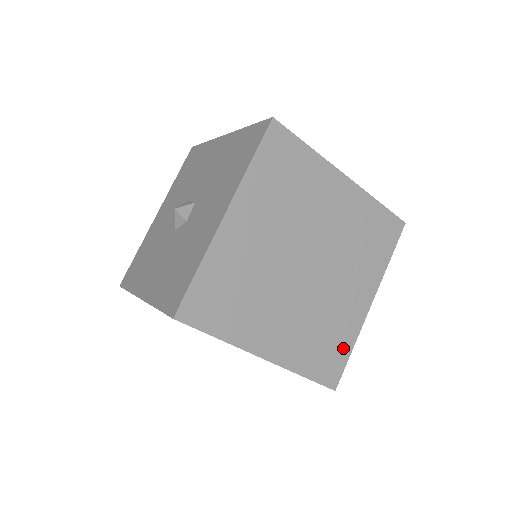
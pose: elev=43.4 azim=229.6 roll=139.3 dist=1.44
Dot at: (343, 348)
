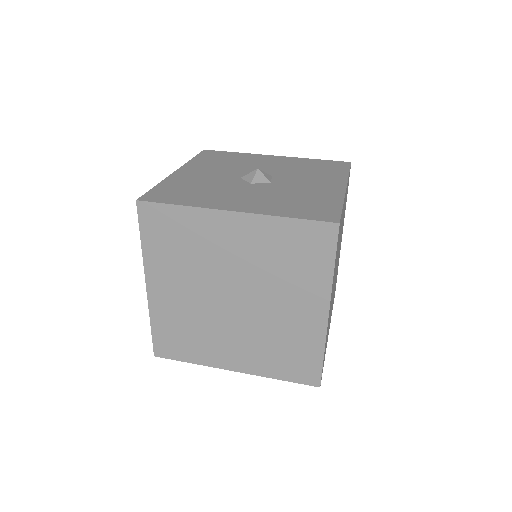
Dot at: occluded
